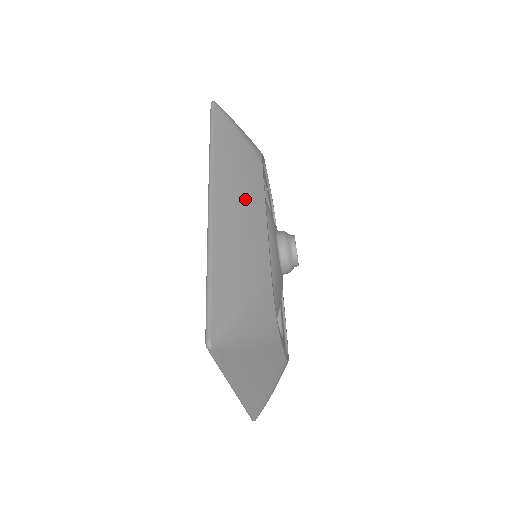
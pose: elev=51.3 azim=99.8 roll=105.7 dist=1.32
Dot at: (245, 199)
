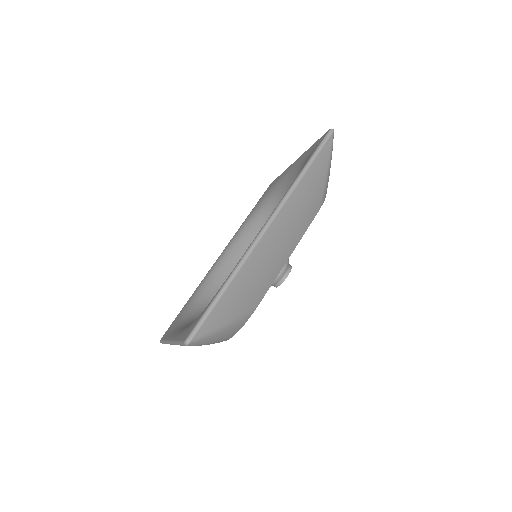
Dot at: (286, 239)
